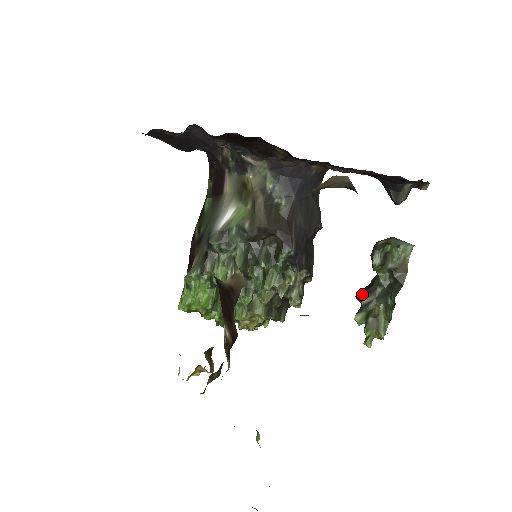
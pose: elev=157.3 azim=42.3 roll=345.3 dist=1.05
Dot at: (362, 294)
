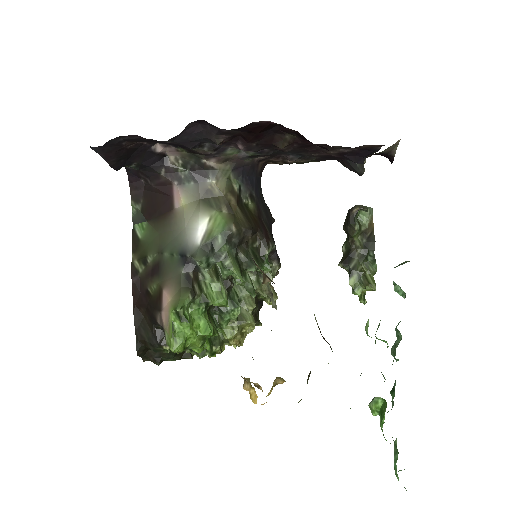
Dot at: (347, 261)
